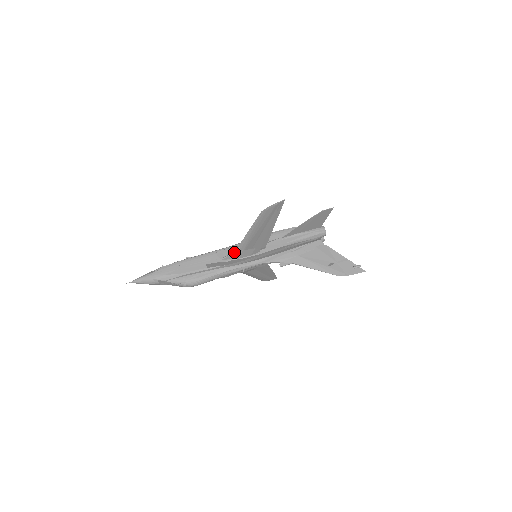
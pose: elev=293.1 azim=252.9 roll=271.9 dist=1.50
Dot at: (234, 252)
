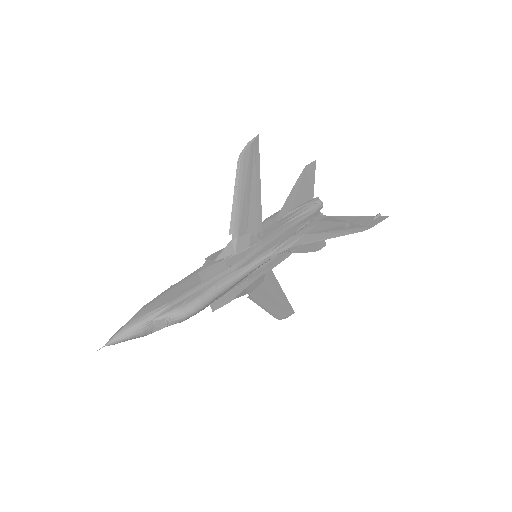
Dot at: (227, 245)
